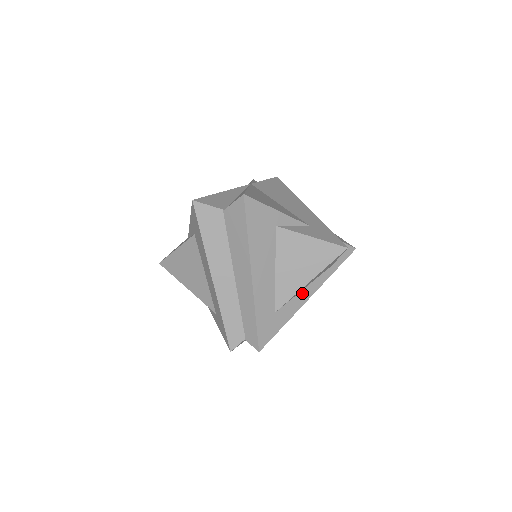
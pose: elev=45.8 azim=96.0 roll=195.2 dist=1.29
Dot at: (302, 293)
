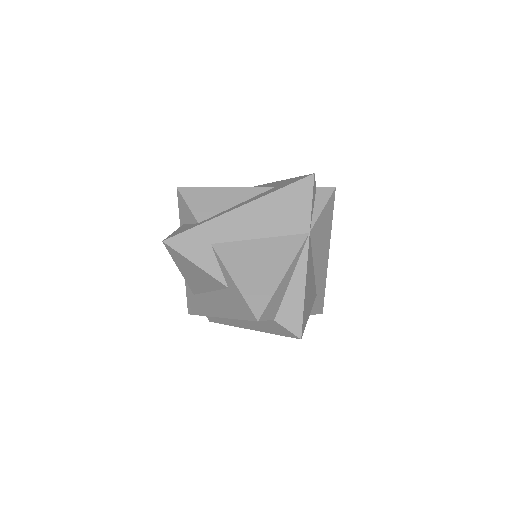
Dot at: occluded
